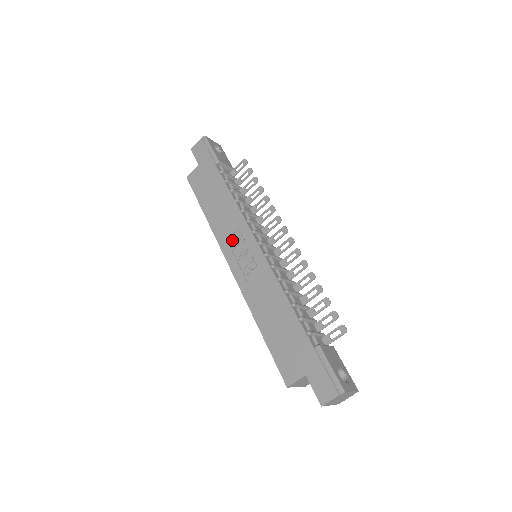
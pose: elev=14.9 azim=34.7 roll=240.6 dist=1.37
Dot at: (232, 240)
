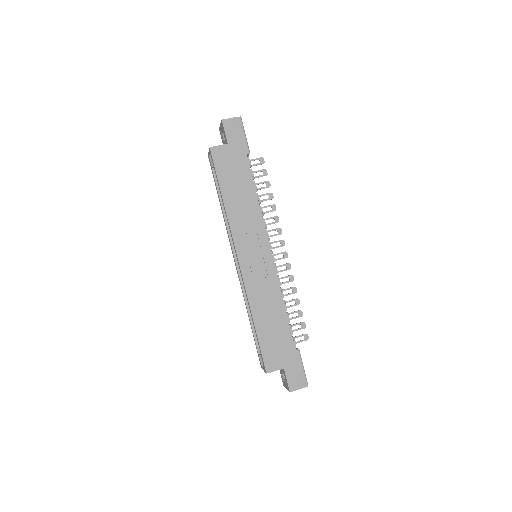
Dot at: (246, 237)
